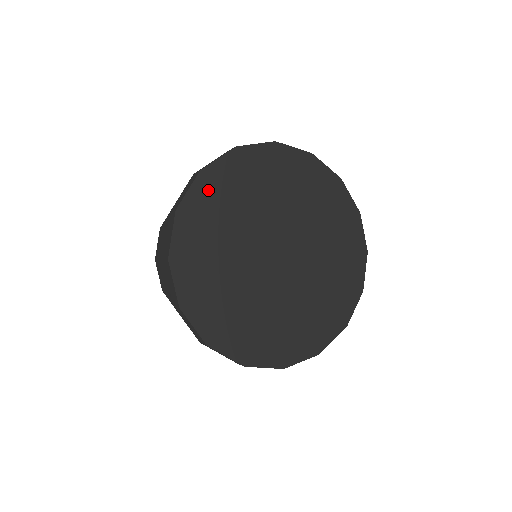
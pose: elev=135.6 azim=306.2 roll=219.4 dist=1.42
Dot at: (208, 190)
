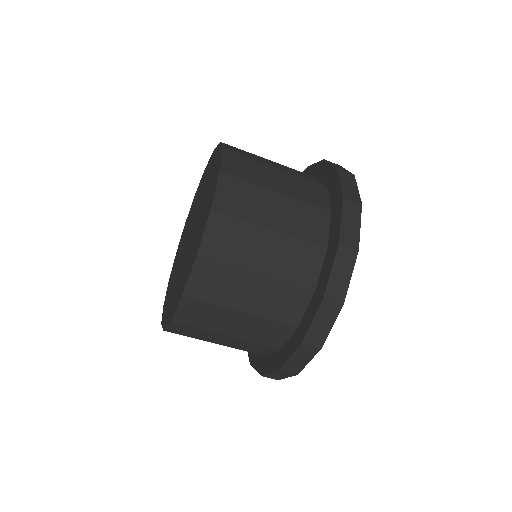
Dot at: occluded
